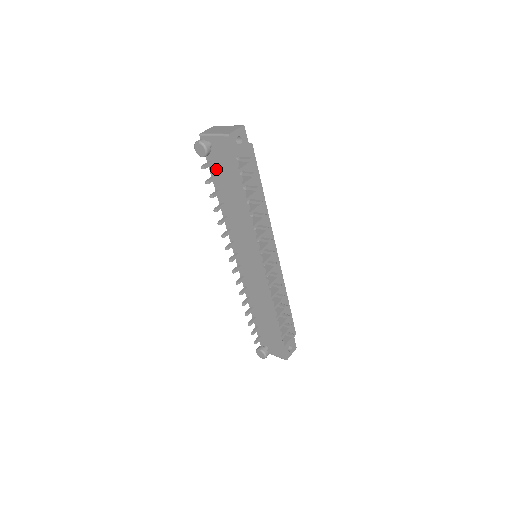
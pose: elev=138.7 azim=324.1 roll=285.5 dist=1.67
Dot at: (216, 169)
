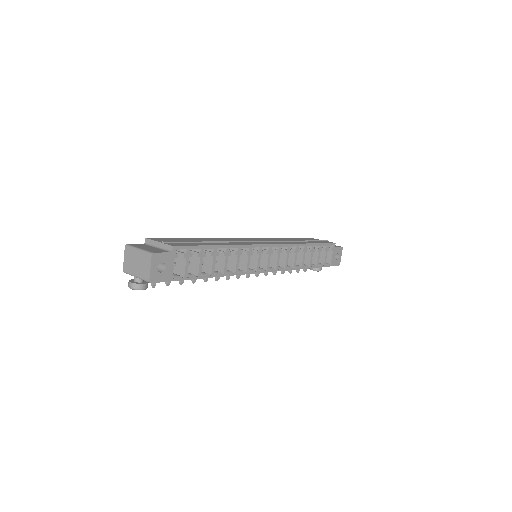
Dot at: occluded
